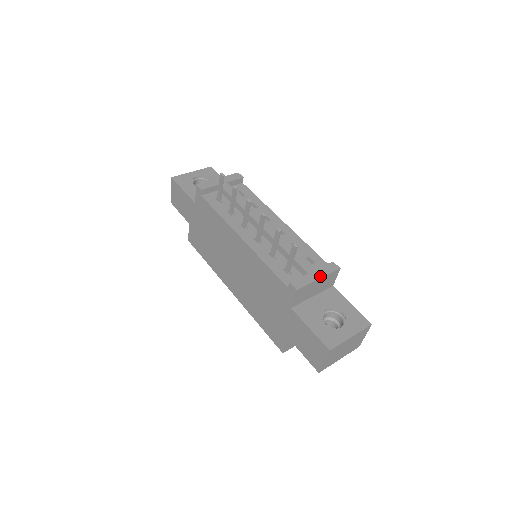
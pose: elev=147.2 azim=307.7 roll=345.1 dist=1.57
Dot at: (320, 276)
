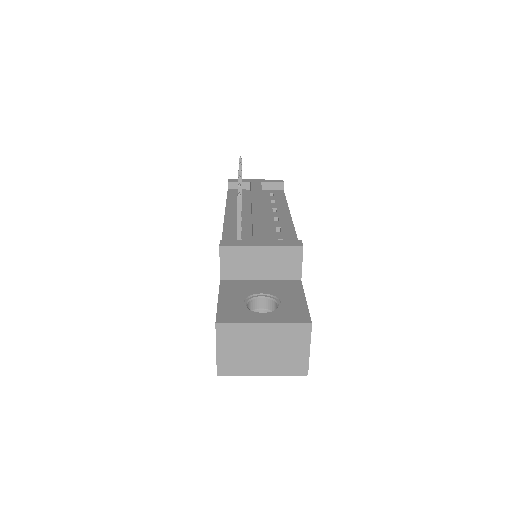
Dot at: (265, 244)
